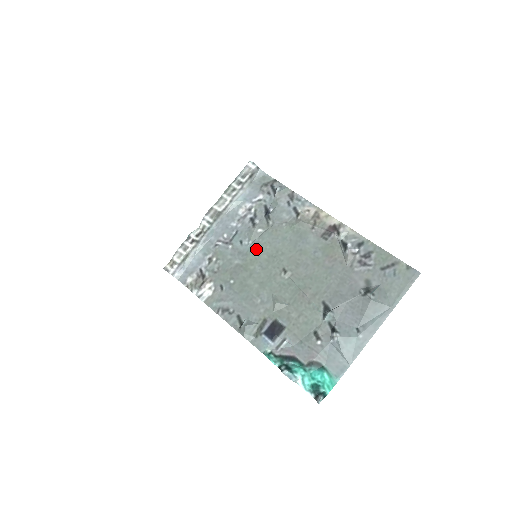
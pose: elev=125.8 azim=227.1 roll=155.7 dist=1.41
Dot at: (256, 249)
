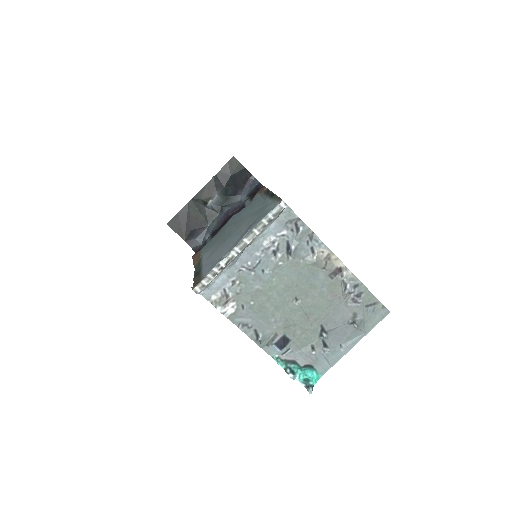
Dot at: (275, 279)
